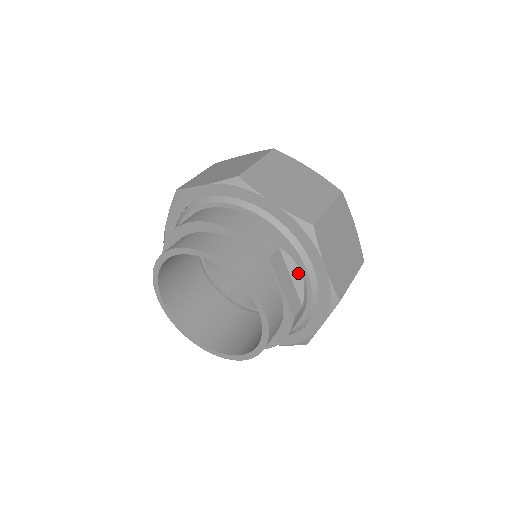
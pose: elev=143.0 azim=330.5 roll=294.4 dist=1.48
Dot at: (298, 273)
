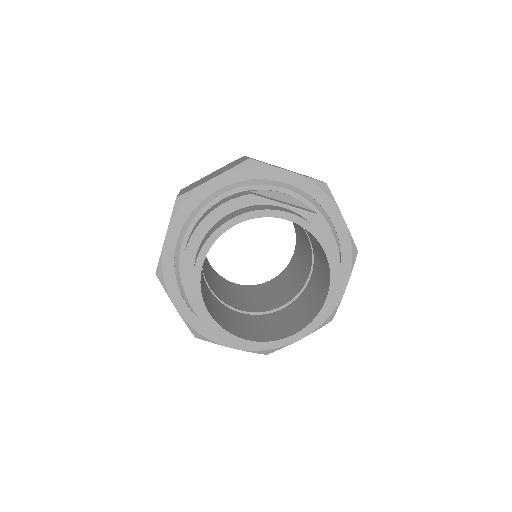
Dot at: (282, 195)
